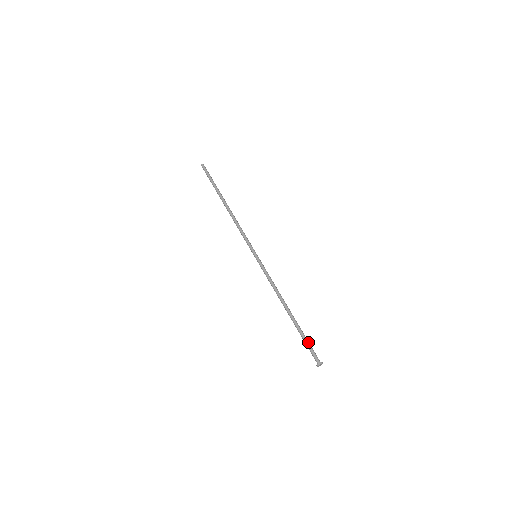
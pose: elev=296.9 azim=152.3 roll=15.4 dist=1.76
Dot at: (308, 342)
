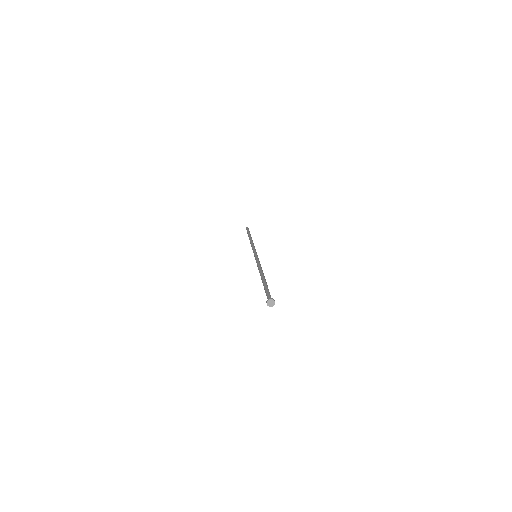
Dot at: (268, 290)
